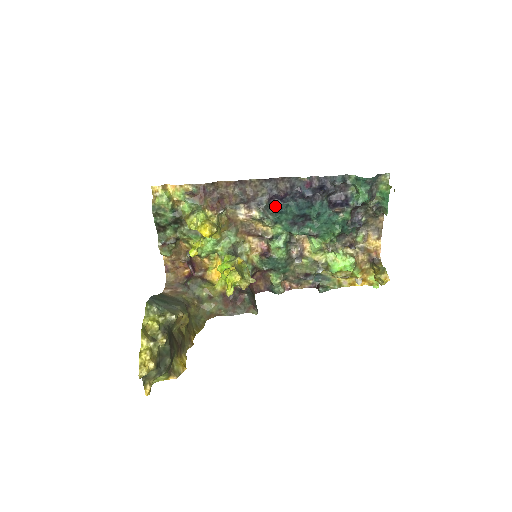
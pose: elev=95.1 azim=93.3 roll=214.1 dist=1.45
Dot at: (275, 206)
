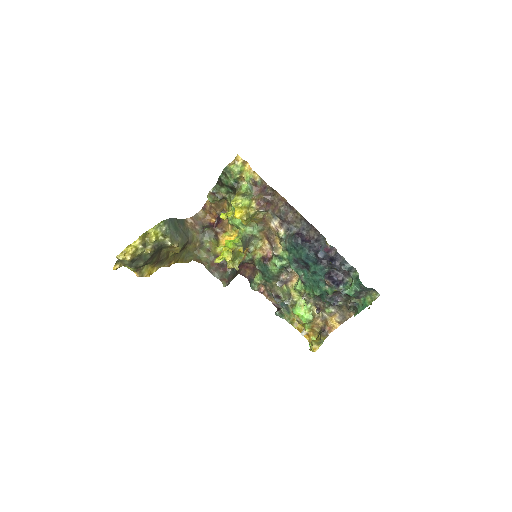
Dot at: (295, 241)
